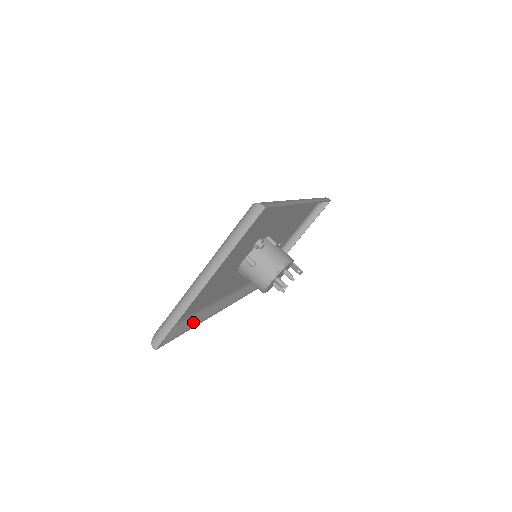
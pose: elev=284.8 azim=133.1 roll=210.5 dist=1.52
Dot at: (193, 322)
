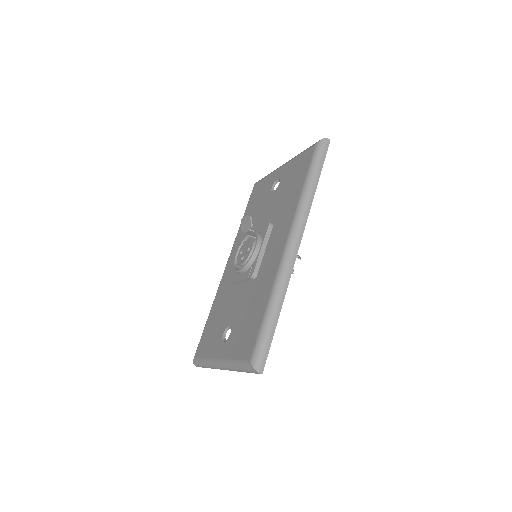
Dot at: occluded
